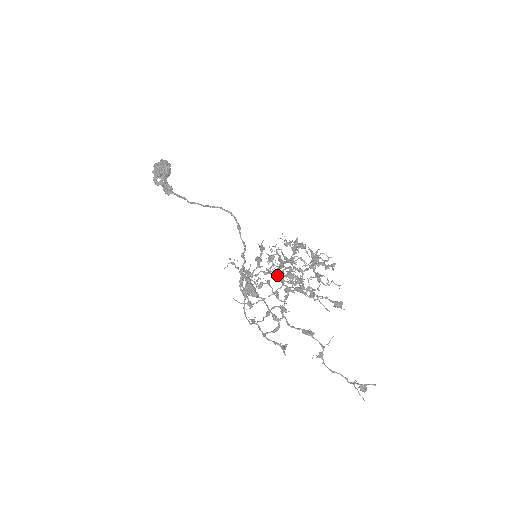
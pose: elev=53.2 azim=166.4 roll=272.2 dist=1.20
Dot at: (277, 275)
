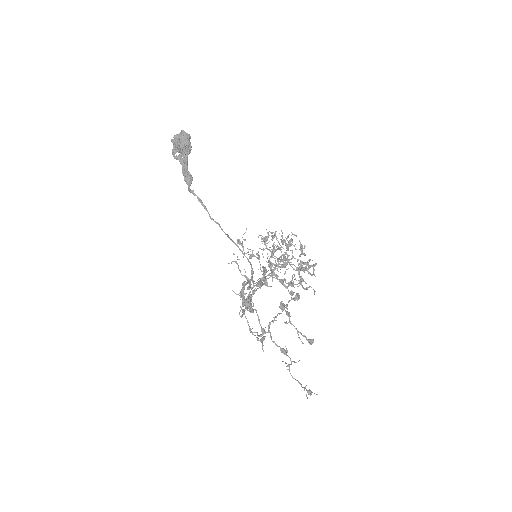
Dot at: occluded
